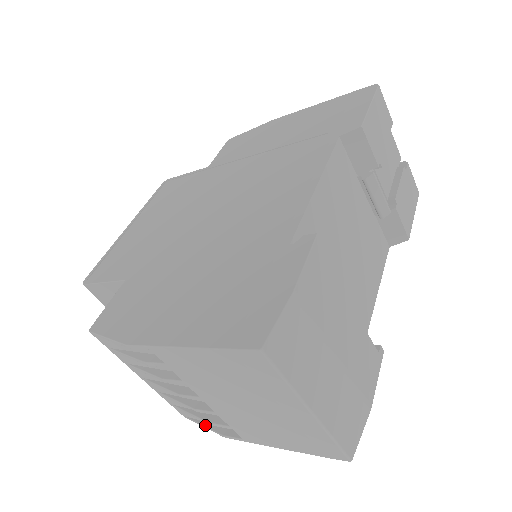
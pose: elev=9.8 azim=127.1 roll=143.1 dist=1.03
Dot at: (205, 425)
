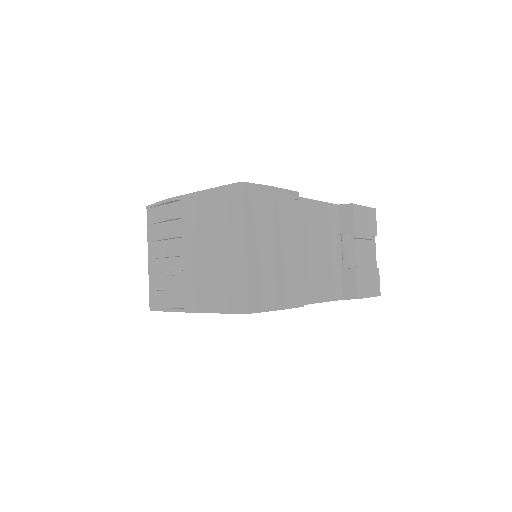
Dot at: (163, 308)
